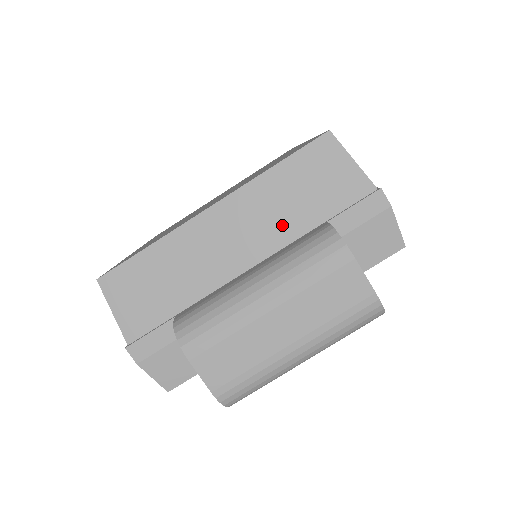
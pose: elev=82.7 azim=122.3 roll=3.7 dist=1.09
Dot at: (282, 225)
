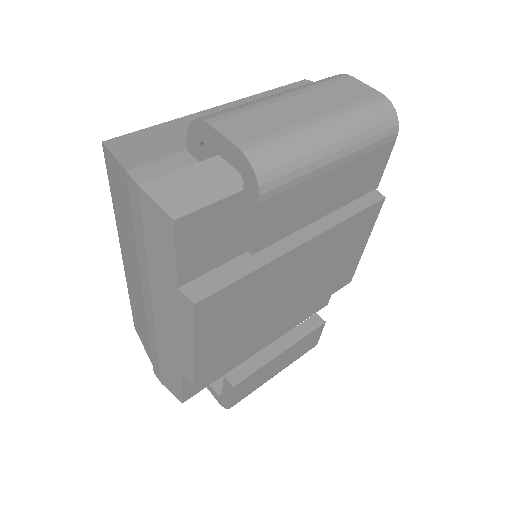
Dot at: occluded
